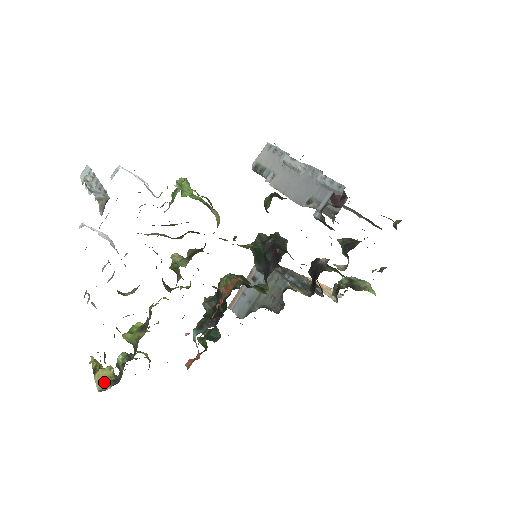
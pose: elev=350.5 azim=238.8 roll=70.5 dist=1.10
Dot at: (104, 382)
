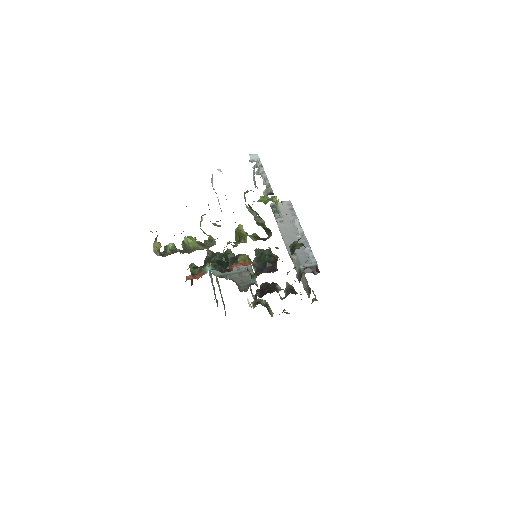
Dot at: (157, 250)
